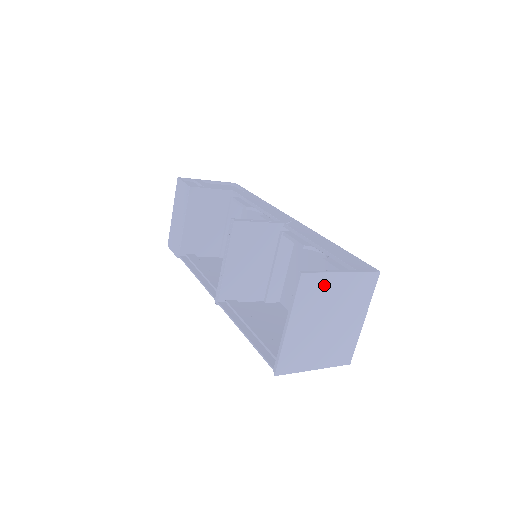
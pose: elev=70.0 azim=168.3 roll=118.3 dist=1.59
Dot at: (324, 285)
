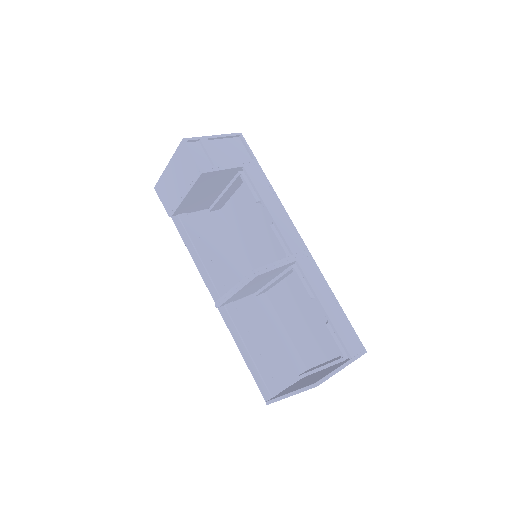
Dot at: occluded
